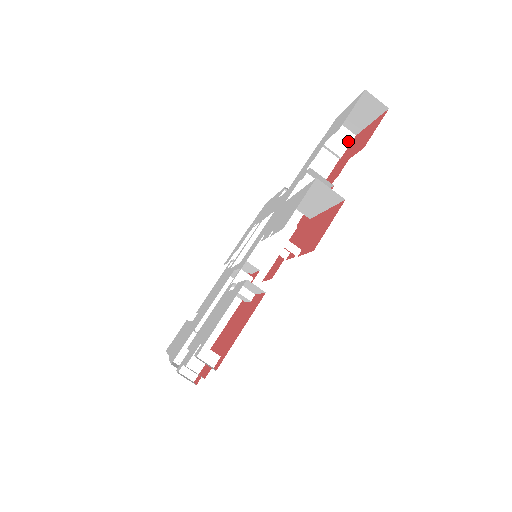
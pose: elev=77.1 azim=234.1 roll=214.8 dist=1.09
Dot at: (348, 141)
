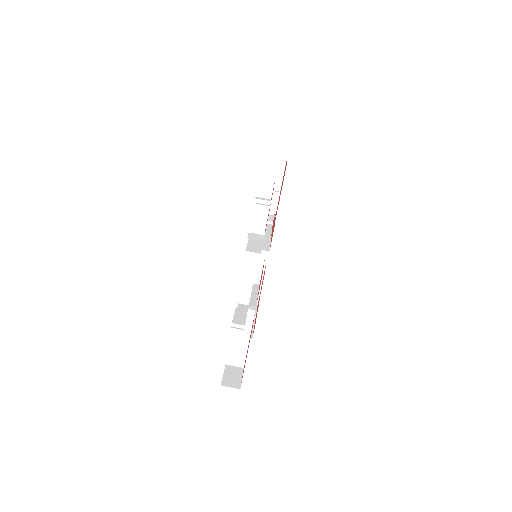
Dot at: (271, 218)
